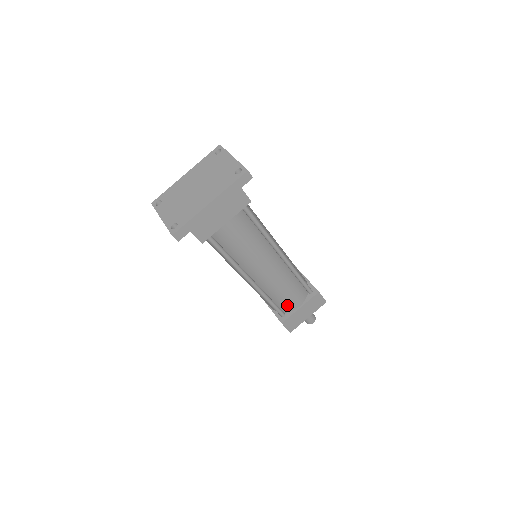
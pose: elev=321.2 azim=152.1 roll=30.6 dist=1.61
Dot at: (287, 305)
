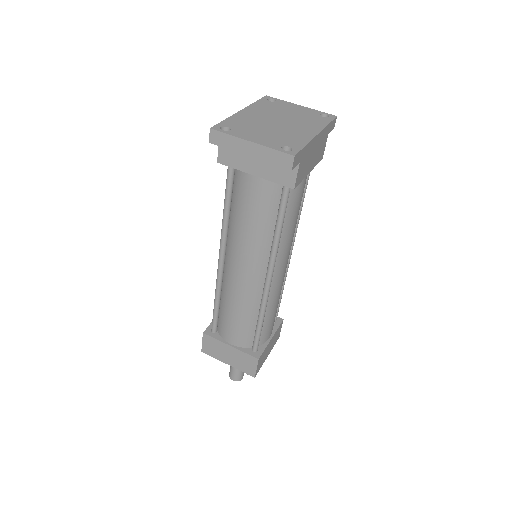
Dot at: (266, 332)
